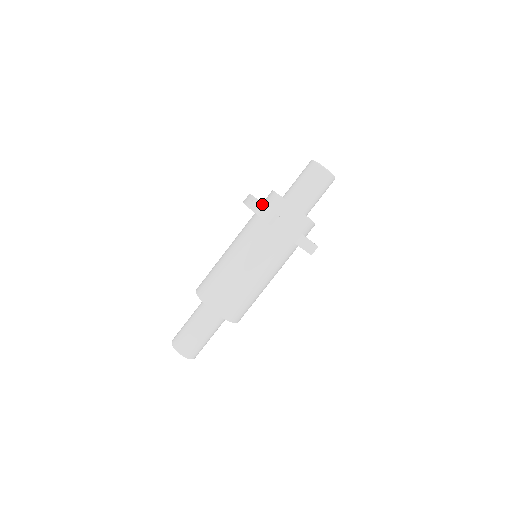
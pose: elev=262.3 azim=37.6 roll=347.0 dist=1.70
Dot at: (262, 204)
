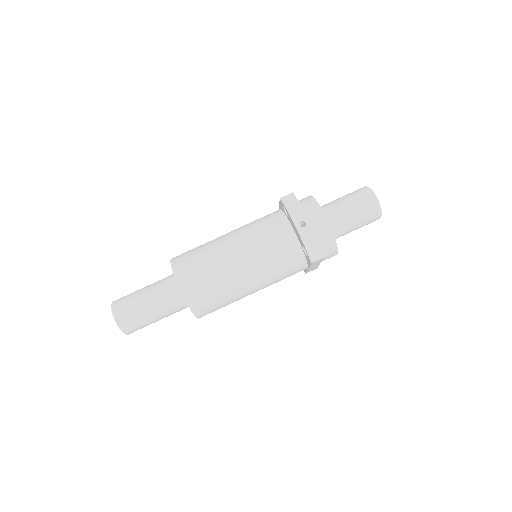
Dot at: (316, 238)
